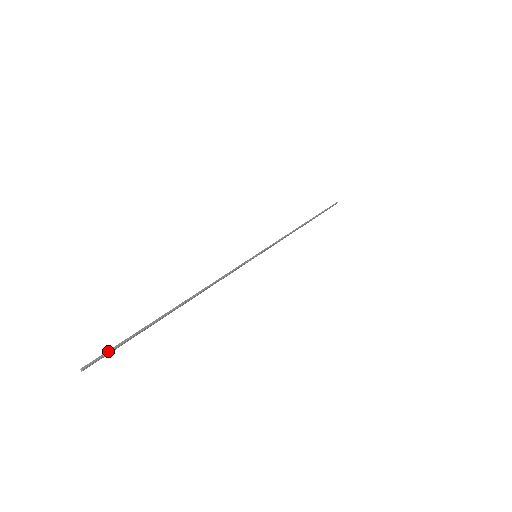
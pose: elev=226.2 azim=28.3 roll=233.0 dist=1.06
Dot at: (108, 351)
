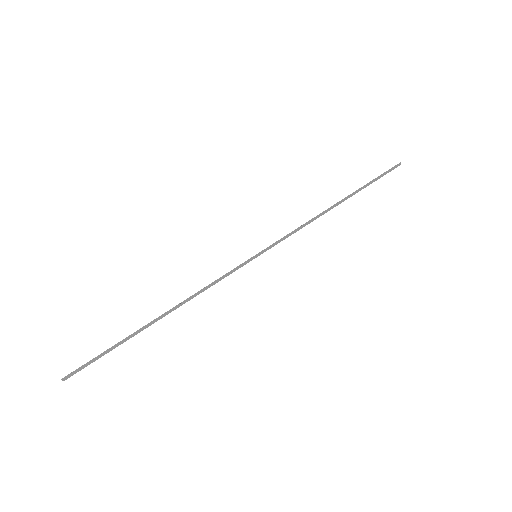
Dot at: (85, 364)
